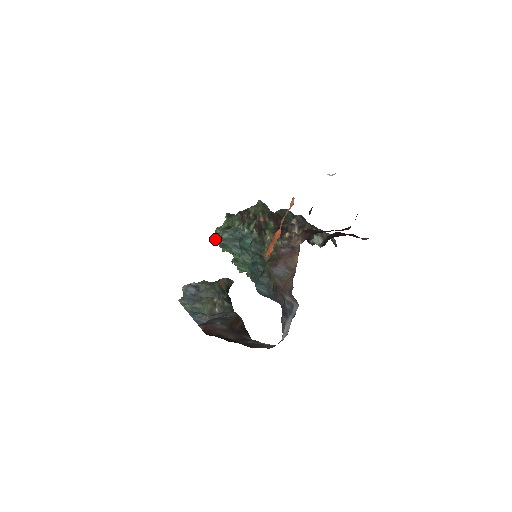
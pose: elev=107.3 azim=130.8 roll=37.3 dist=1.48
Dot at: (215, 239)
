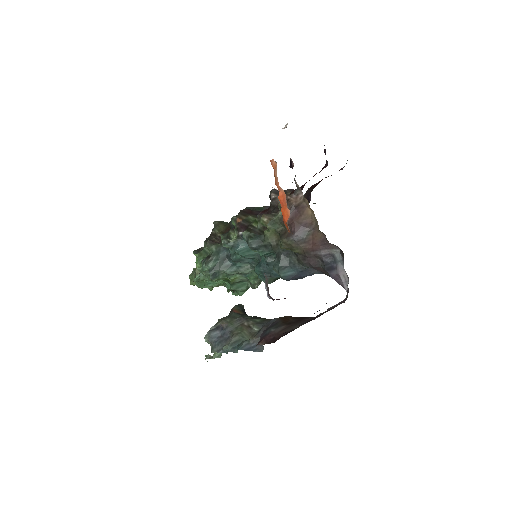
Dot at: (196, 285)
